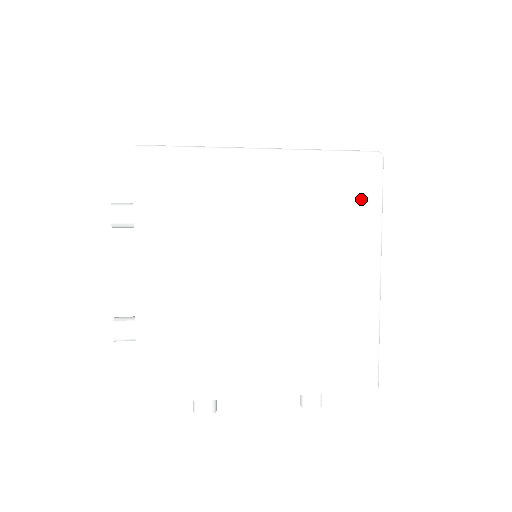
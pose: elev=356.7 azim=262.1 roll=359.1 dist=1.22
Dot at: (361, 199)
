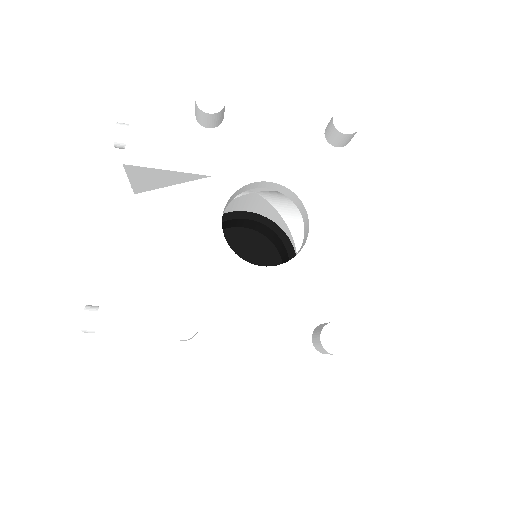
Dot at: occluded
